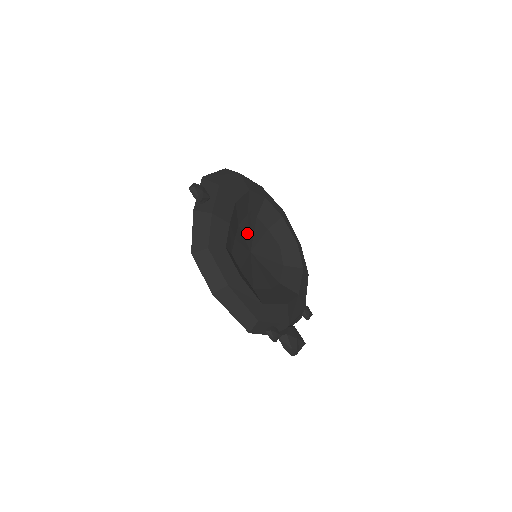
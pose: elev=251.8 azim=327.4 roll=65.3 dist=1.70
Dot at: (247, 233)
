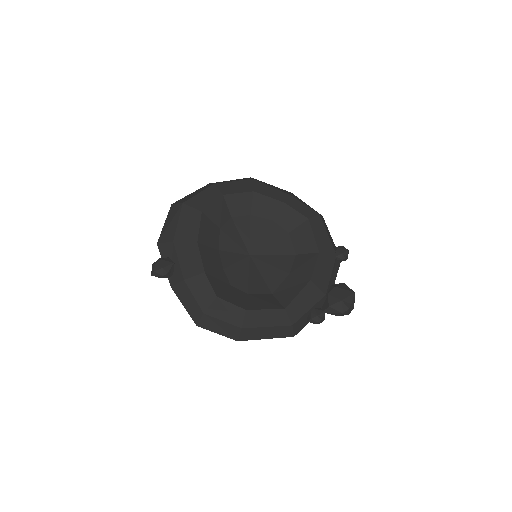
Dot at: (233, 245)
